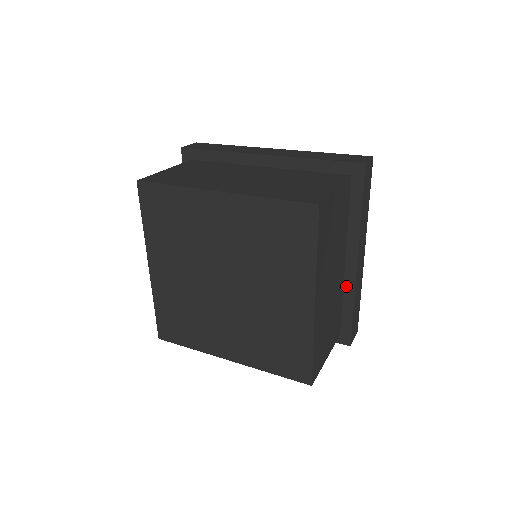
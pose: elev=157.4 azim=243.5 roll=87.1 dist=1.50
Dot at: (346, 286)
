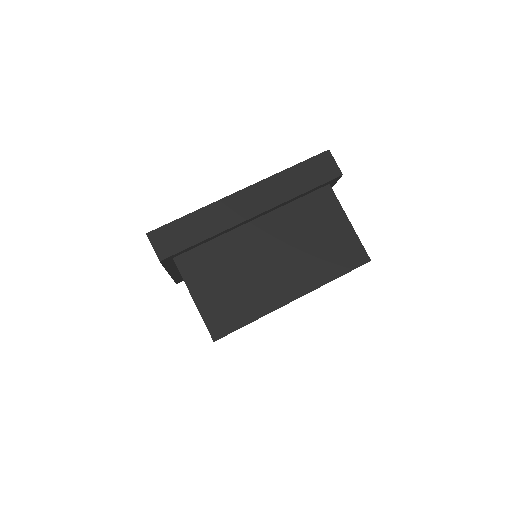
Dot at: occluded
